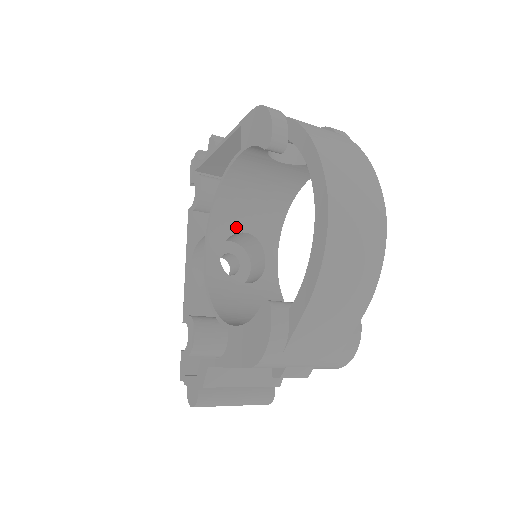
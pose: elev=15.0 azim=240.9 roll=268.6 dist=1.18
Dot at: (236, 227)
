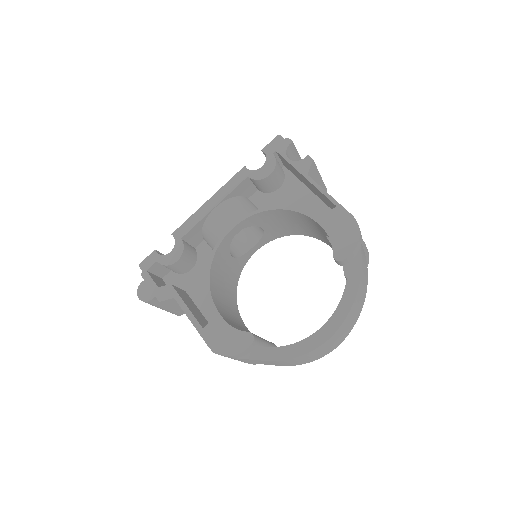
Dot at: (262, 224)
